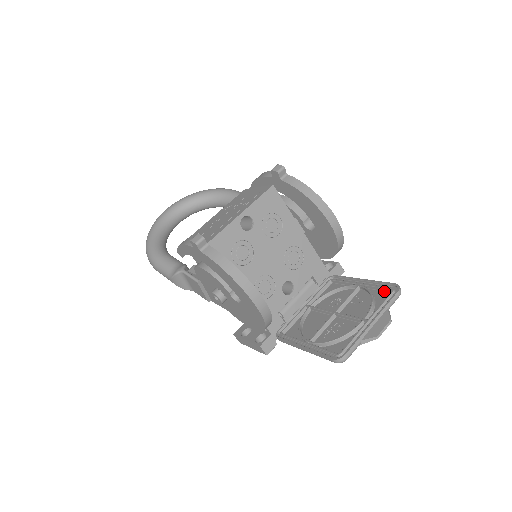
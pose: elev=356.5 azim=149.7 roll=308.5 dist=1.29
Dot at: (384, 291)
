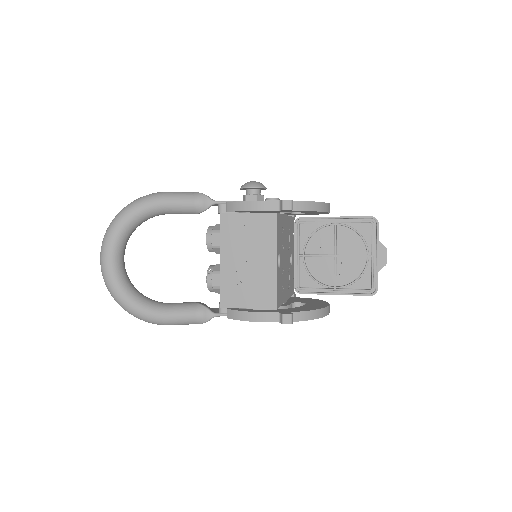
Dot at: (362, 223)
